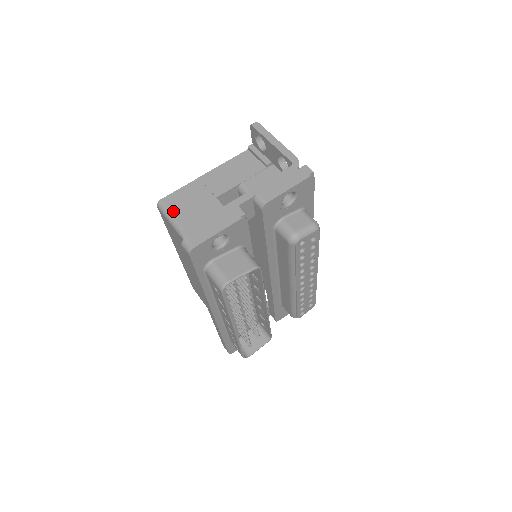
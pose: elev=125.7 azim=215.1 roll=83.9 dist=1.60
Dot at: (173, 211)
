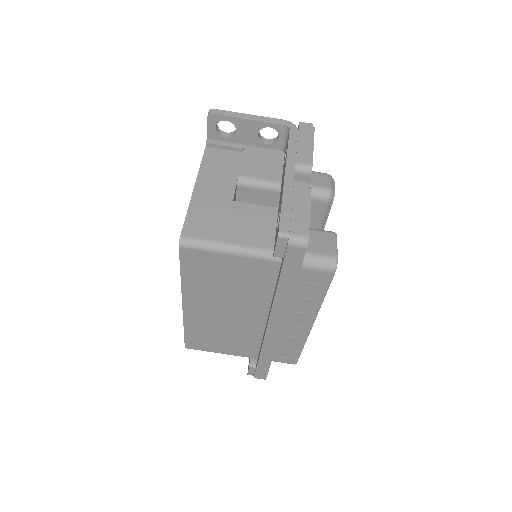
Dot at: (208, 237)
